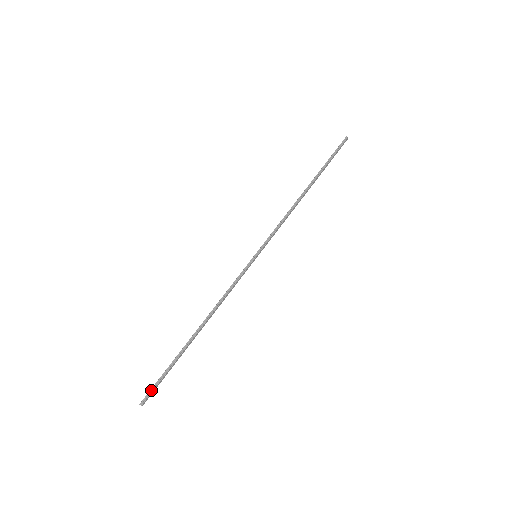
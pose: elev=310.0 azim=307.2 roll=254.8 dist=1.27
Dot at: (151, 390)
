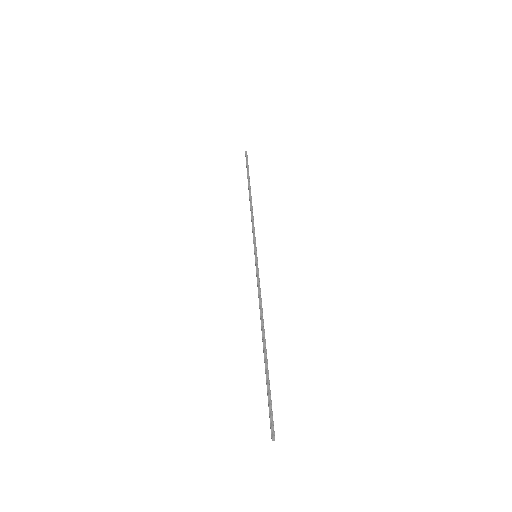
Dot at: (270, 418)
